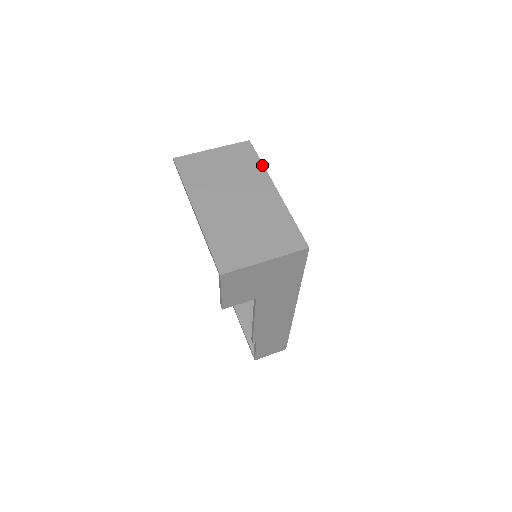
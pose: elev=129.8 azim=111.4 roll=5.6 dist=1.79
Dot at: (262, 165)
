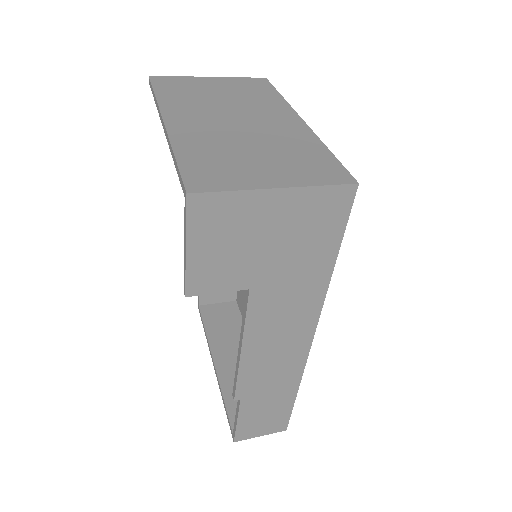
Dot at: (282, 98)
